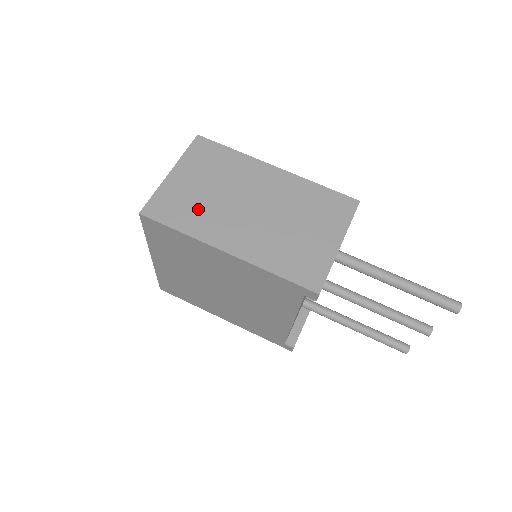
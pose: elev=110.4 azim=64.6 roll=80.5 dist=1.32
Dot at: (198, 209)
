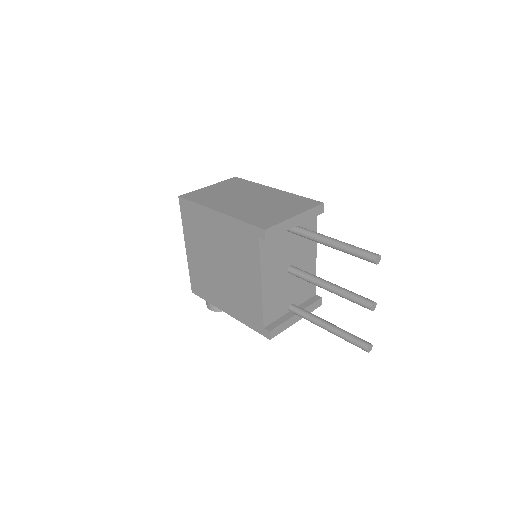
Dot at: (214, 197)
